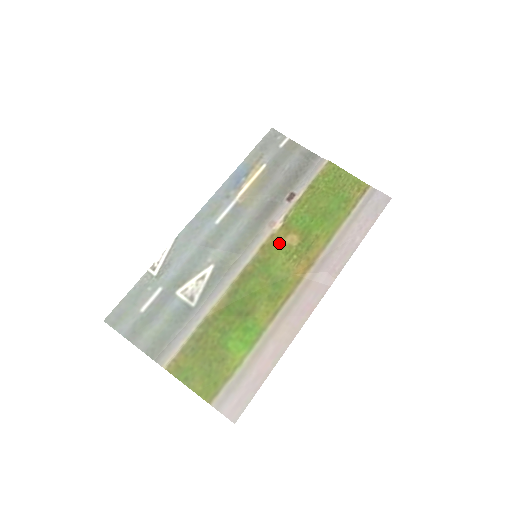
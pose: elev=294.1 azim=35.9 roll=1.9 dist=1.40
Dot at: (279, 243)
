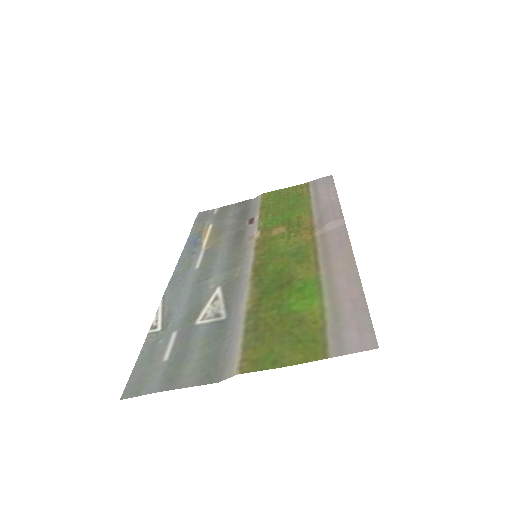
Dot at: (269, 238)
